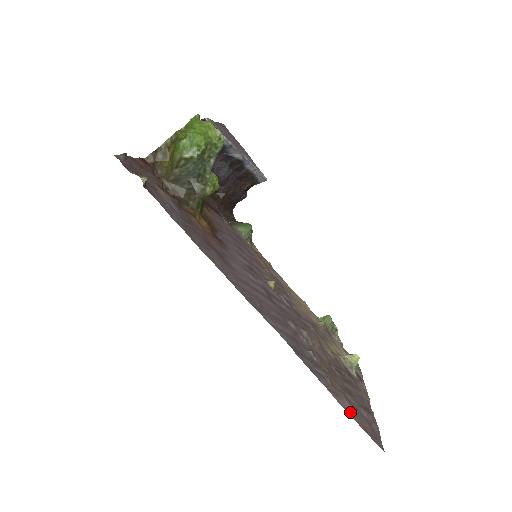
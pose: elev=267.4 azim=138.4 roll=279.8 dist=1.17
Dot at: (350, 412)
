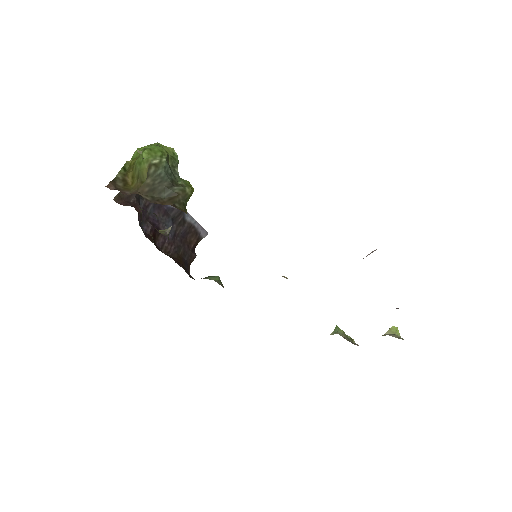
Dot at: occluded
